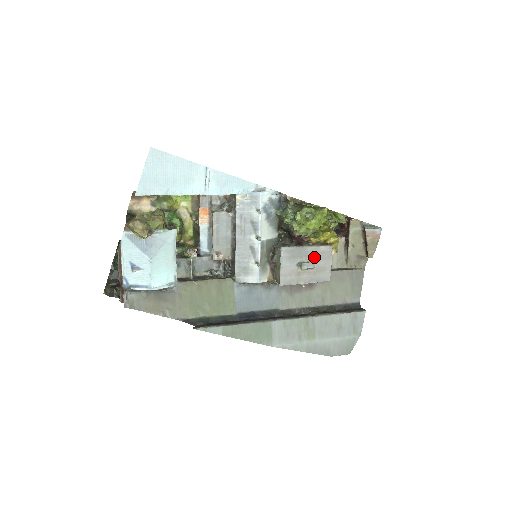
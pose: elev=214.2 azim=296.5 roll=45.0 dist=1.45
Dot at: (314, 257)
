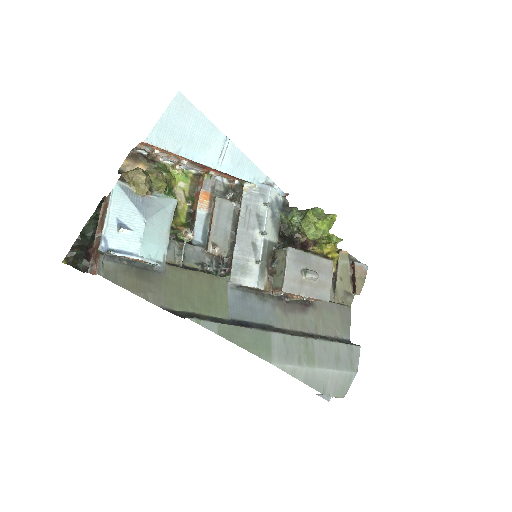
Dot at: (317, 268)
